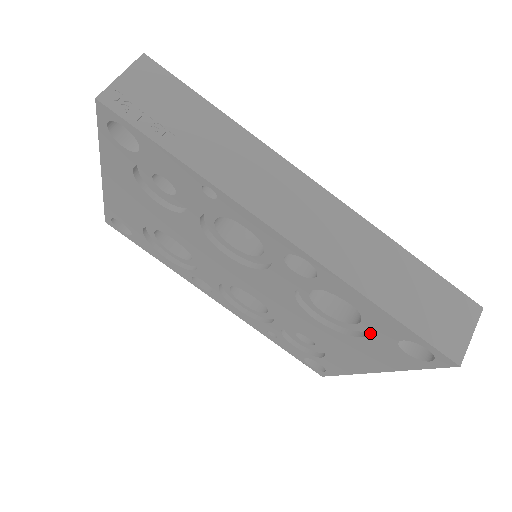
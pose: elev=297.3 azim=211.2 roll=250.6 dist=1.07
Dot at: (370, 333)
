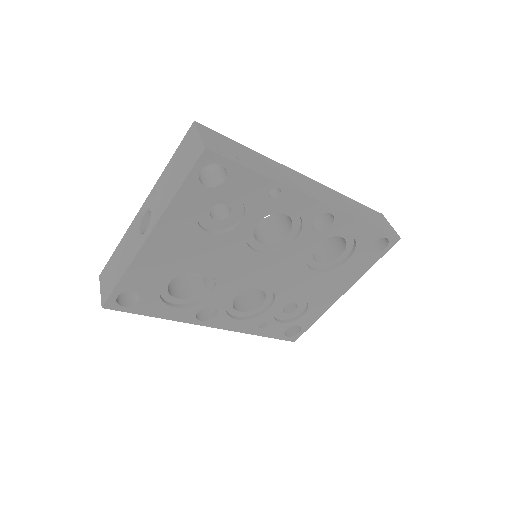
Dot at: (353, 252)
